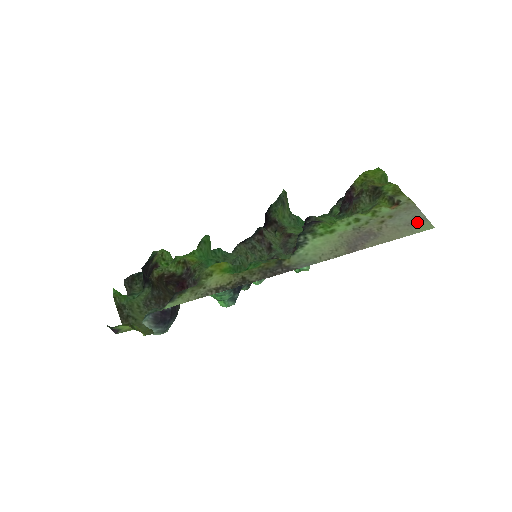
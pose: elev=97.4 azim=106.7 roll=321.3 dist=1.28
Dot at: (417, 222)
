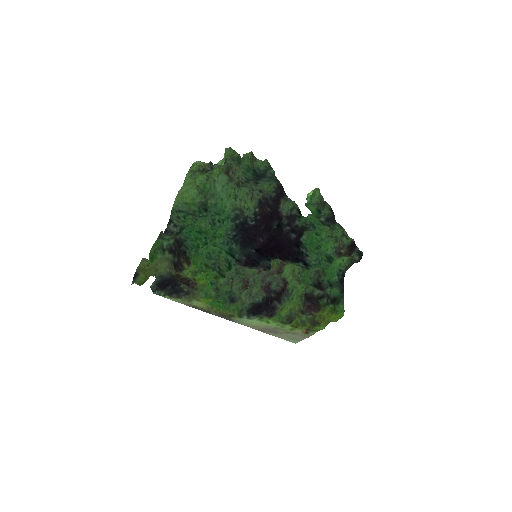
Dot at: (295, 340)
